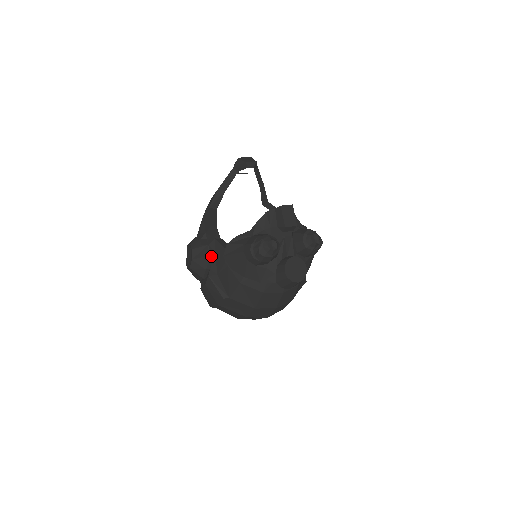
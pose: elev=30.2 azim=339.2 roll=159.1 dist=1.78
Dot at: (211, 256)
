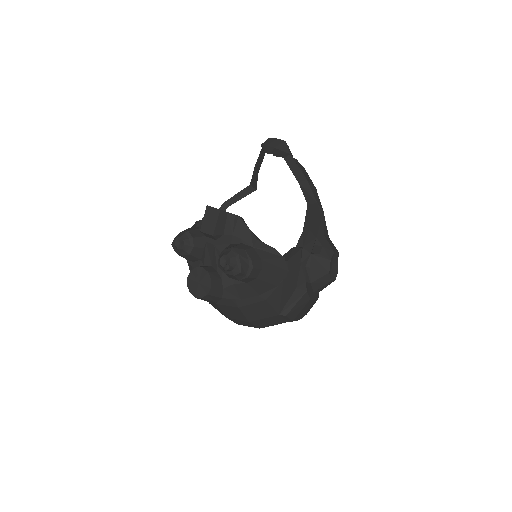
Dot at: occluded
